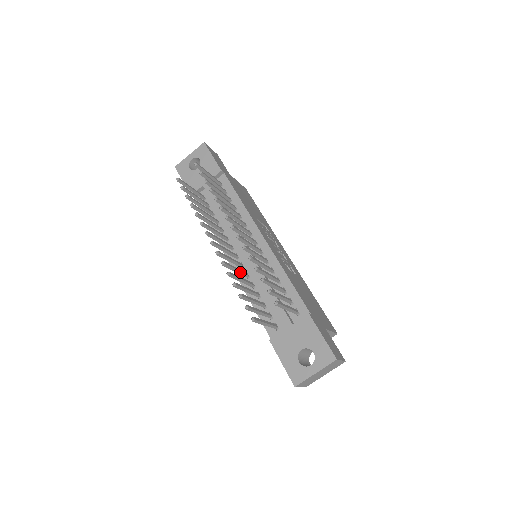
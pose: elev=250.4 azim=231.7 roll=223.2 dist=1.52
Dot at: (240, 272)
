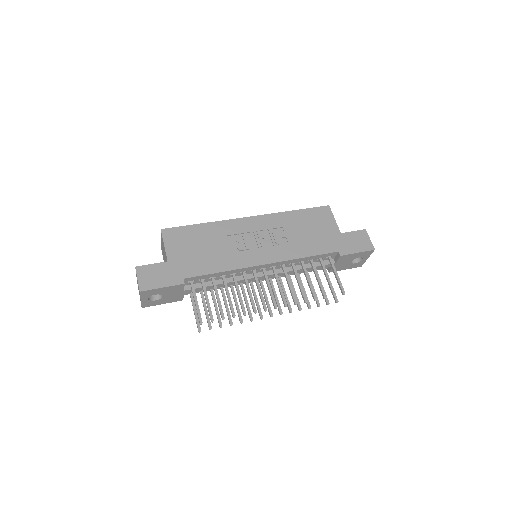
Dot at: (283, 287)
